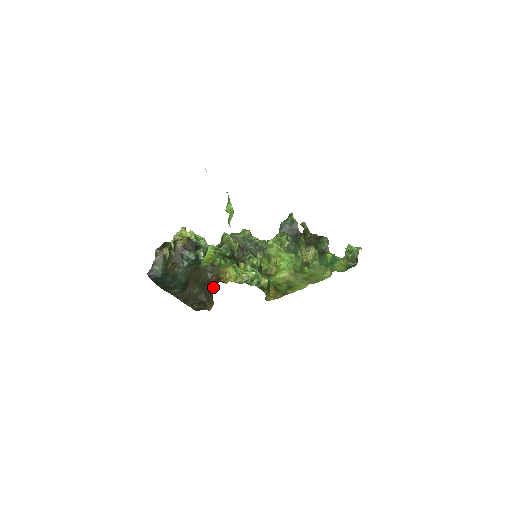
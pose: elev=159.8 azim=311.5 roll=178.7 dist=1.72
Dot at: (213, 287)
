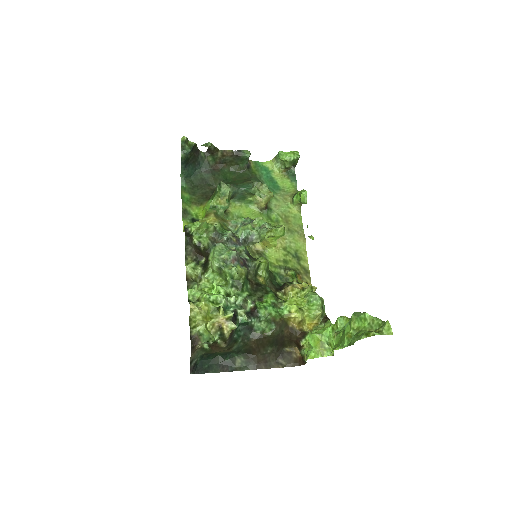
Dot at: (295, 340)
